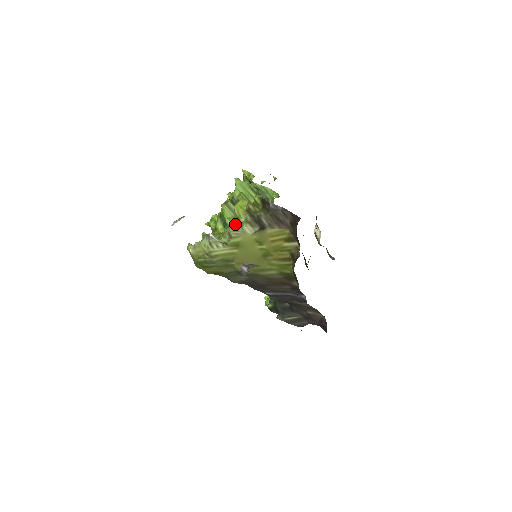
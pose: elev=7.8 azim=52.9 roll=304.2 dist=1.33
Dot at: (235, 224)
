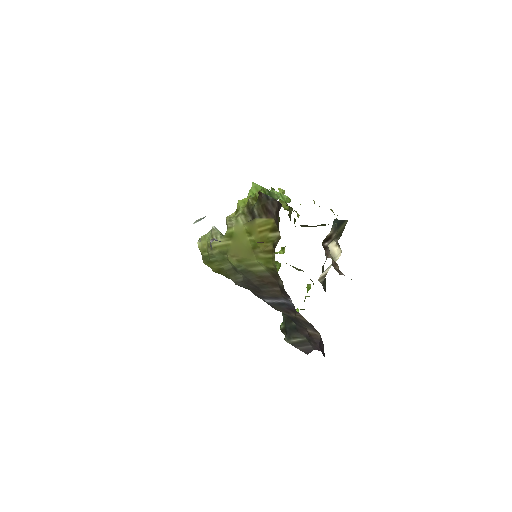
Dot at: (232, 215)
